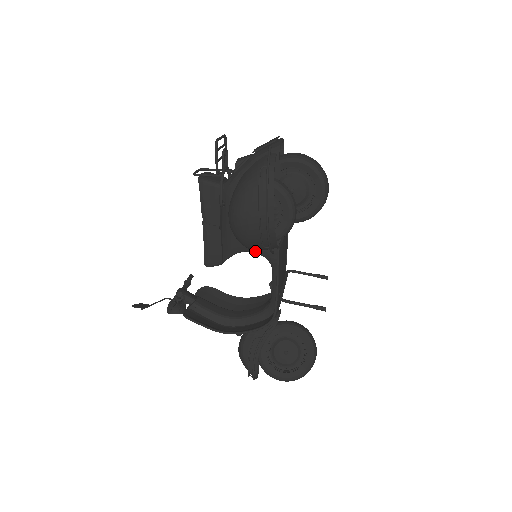
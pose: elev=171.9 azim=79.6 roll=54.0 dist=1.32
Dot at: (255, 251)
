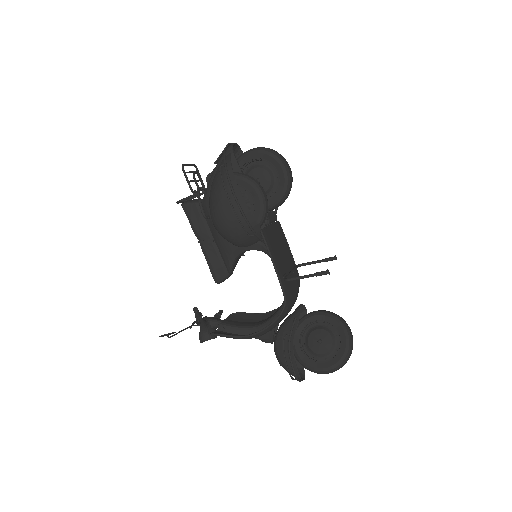
Dot at: (249, 248)
